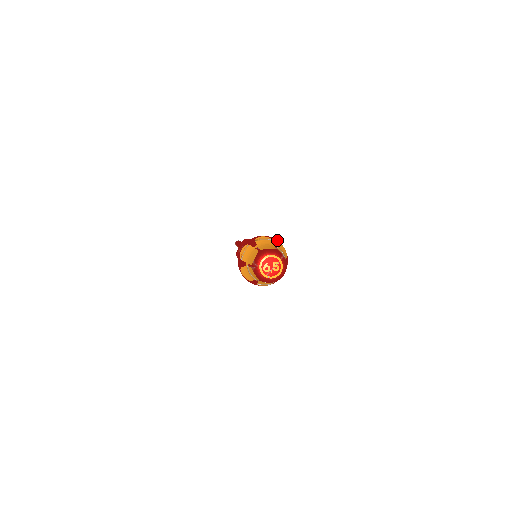
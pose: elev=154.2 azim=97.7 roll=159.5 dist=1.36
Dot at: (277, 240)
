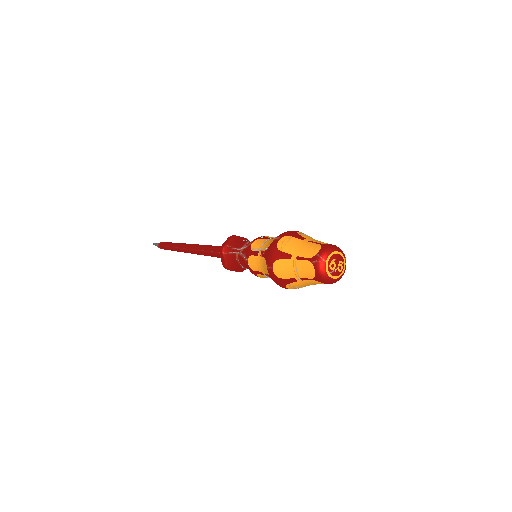
Dot at: occluded
